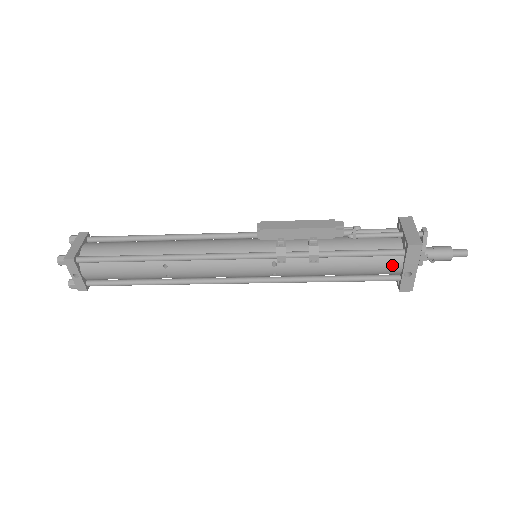
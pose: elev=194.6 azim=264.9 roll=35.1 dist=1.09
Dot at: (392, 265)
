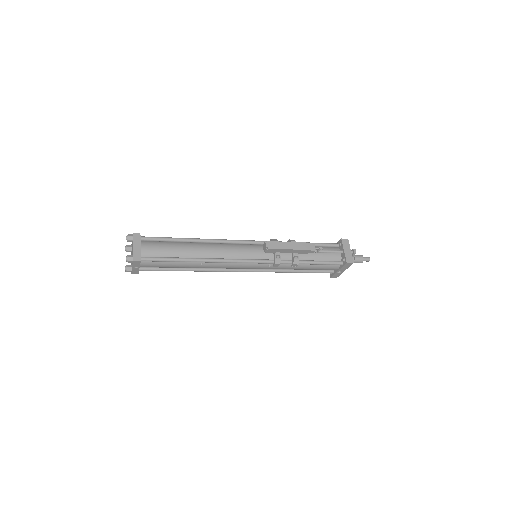
Dot at: (333, 268)
